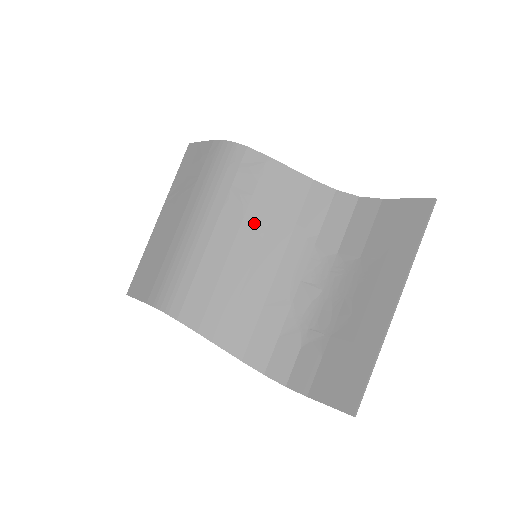
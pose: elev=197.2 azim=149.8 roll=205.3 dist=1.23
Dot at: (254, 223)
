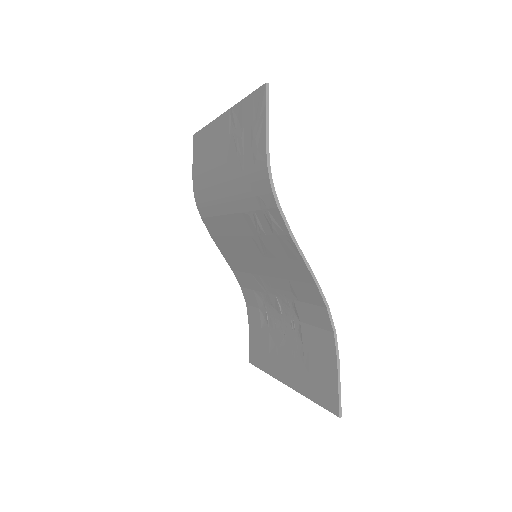
Dot at: (261, 246)
